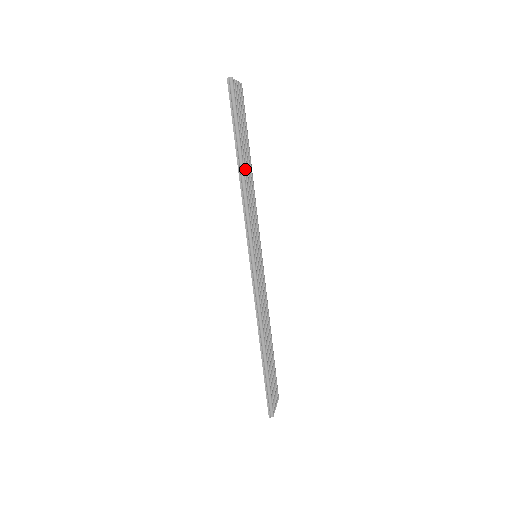
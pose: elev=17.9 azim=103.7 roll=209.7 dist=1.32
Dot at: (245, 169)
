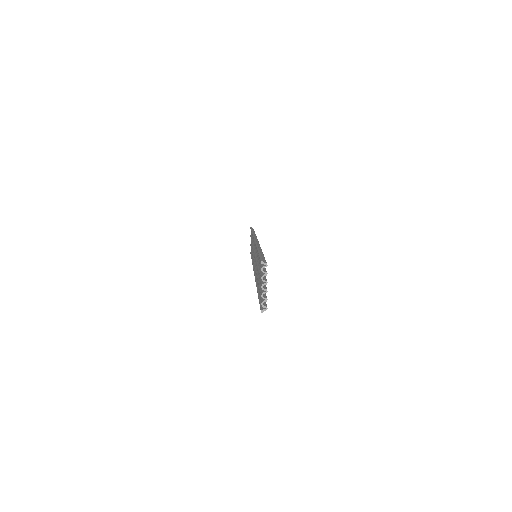
Dot at: occluded
